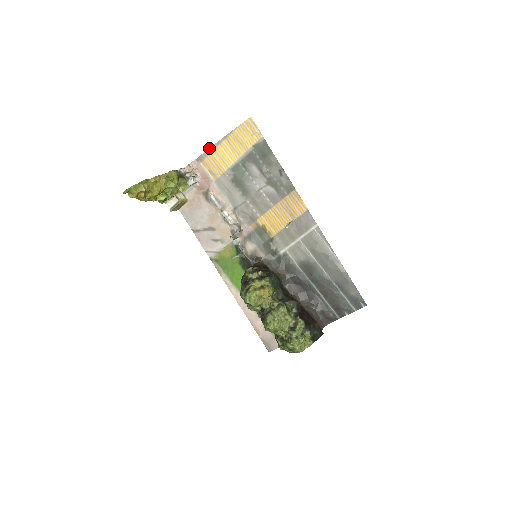
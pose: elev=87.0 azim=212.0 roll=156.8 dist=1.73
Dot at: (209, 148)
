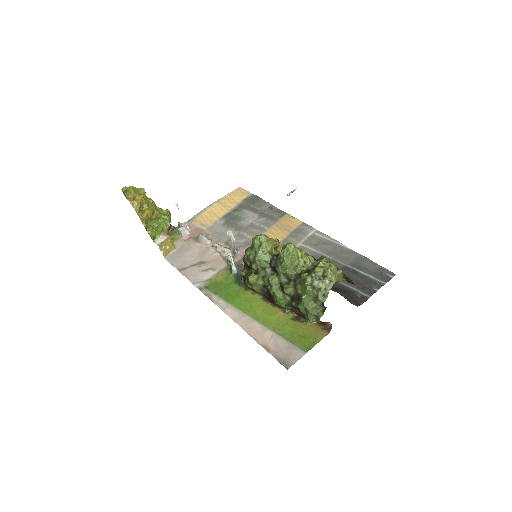
Dot at: (201, 210)
